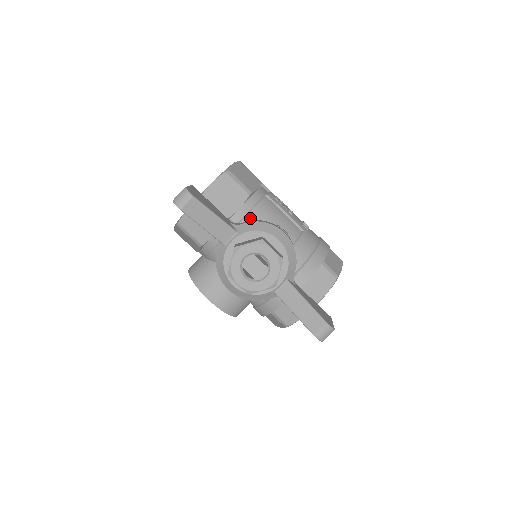
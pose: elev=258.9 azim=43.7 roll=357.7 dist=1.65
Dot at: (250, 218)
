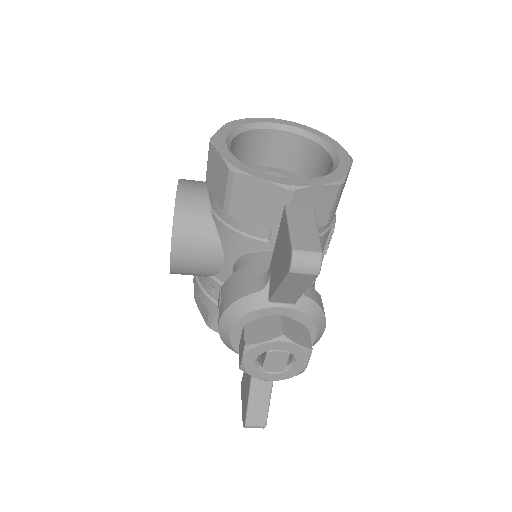
Dot at: occluded
